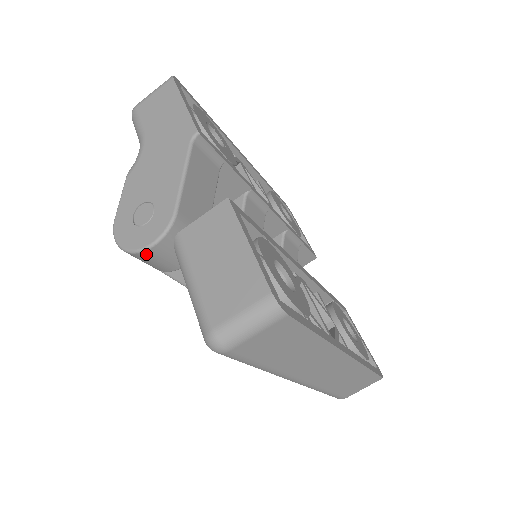
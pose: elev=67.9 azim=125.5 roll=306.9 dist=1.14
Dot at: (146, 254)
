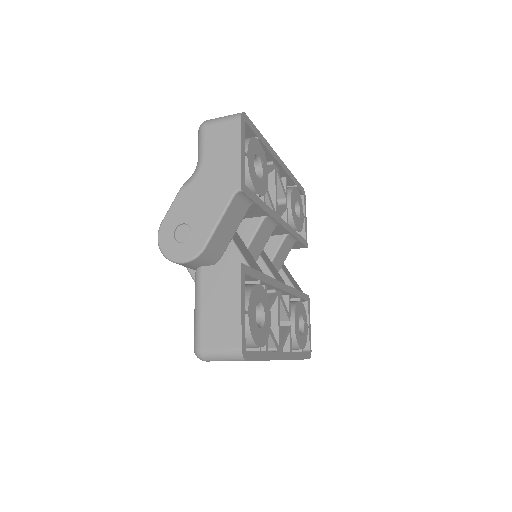
Dot at: (176, 263)
